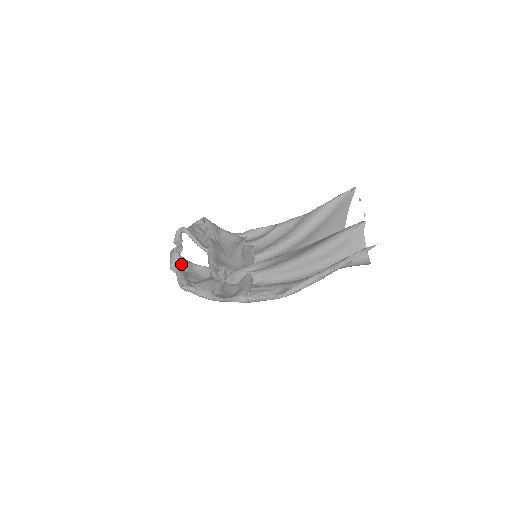
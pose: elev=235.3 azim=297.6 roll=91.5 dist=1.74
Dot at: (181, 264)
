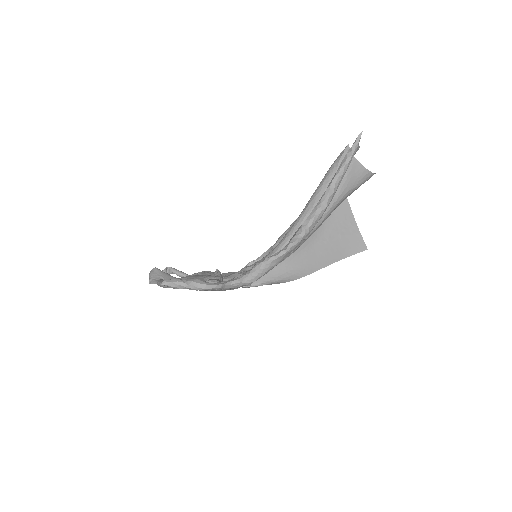
Dot at: (162, 277)
